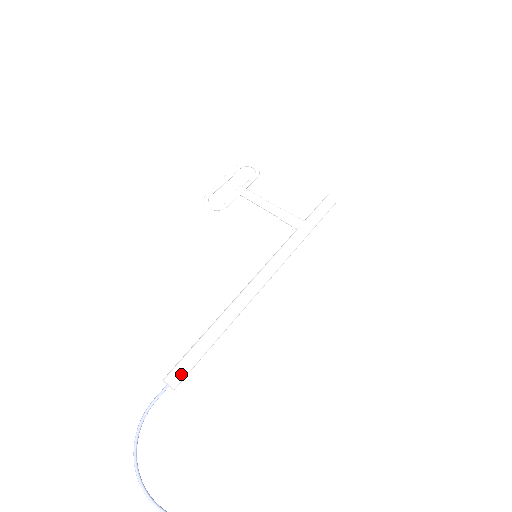
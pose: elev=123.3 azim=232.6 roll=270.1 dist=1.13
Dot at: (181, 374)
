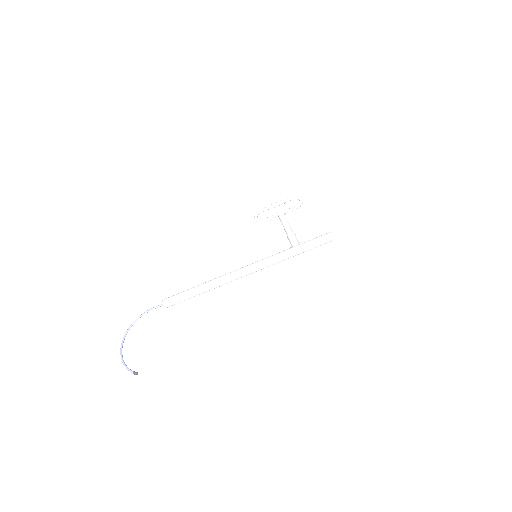
Dot at: (171, 301)
